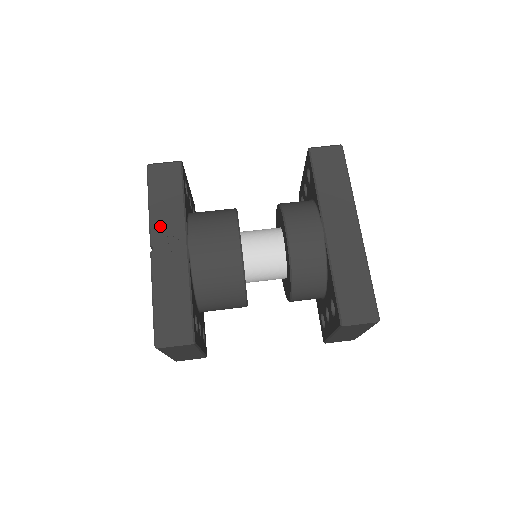
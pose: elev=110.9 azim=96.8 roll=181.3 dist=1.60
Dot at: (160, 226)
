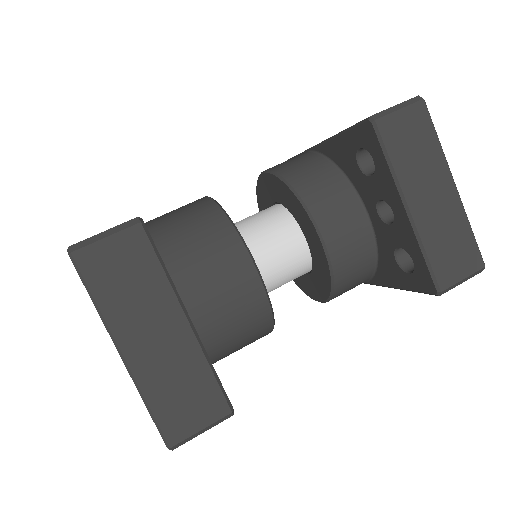
Dot at: occluded
